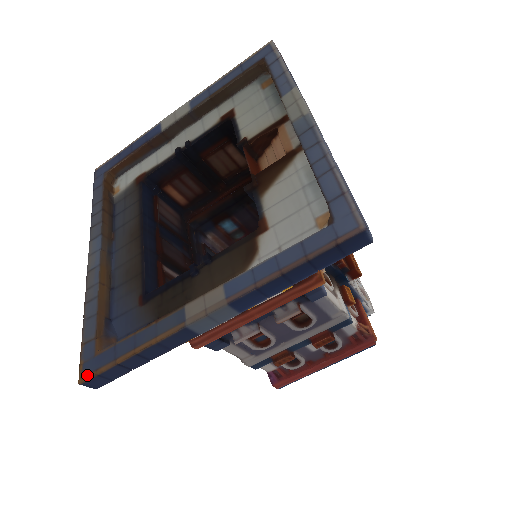
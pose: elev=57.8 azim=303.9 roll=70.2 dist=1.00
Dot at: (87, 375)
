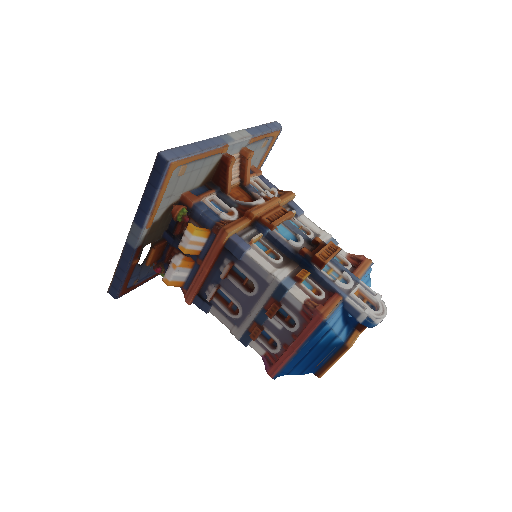
Dot at: (111, 287)
